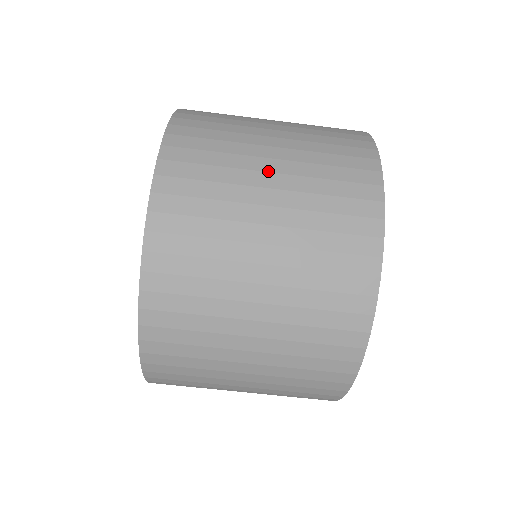
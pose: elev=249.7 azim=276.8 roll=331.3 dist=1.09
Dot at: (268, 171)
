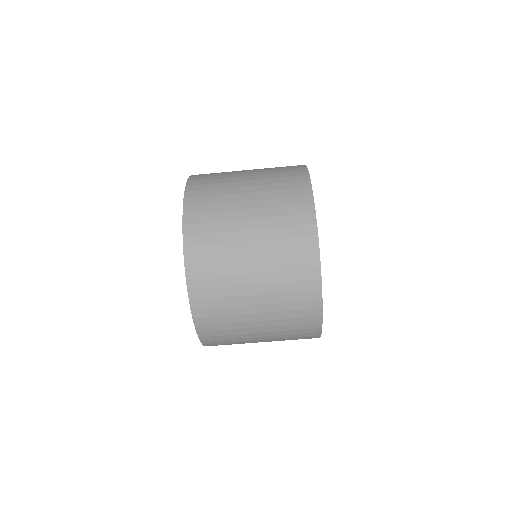
Dot at: (245, 200)
